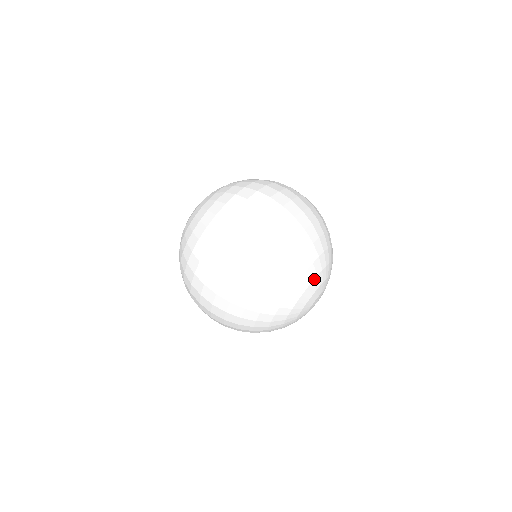
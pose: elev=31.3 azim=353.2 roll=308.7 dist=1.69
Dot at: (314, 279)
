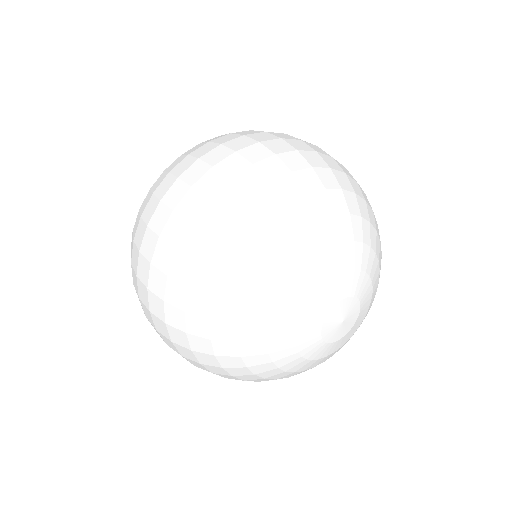
Dot at: (347, 242)
